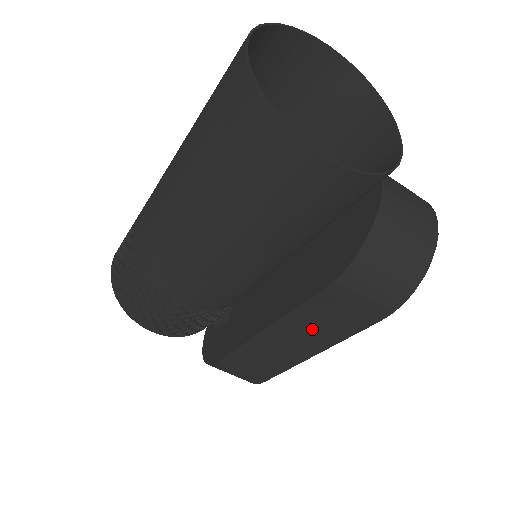
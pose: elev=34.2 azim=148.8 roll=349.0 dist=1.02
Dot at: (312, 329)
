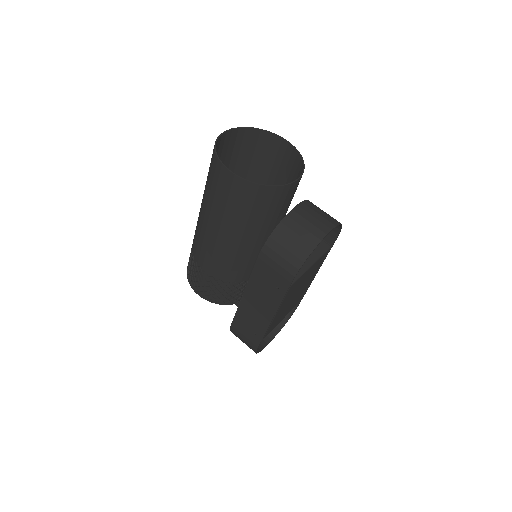
Dot at: (264, 292)
